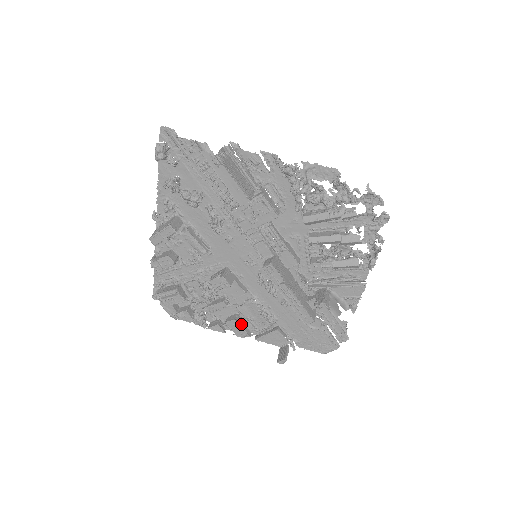
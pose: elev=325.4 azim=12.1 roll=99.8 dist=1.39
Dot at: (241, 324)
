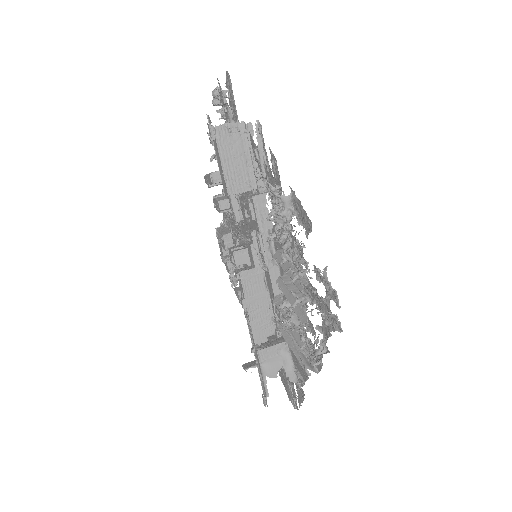
Dot at: occluded
